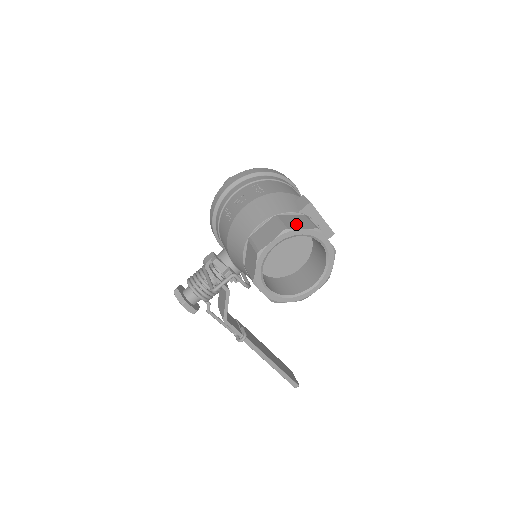
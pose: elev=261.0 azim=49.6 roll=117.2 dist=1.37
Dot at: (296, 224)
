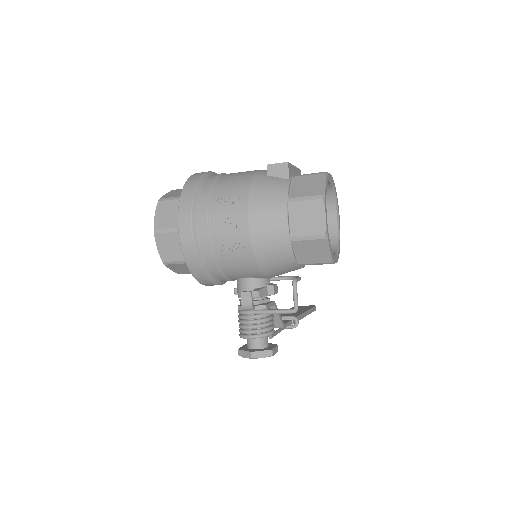
Dot at: (314, 187)
